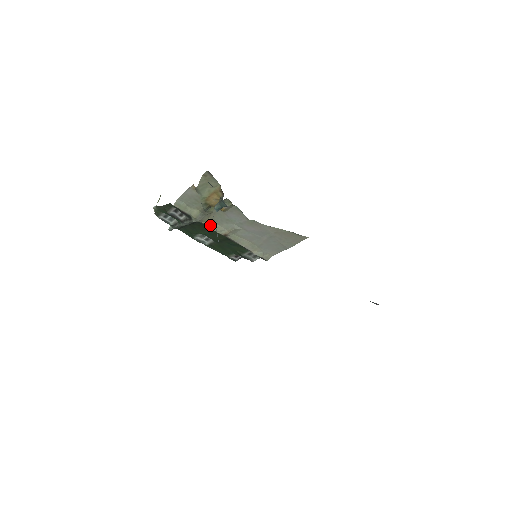
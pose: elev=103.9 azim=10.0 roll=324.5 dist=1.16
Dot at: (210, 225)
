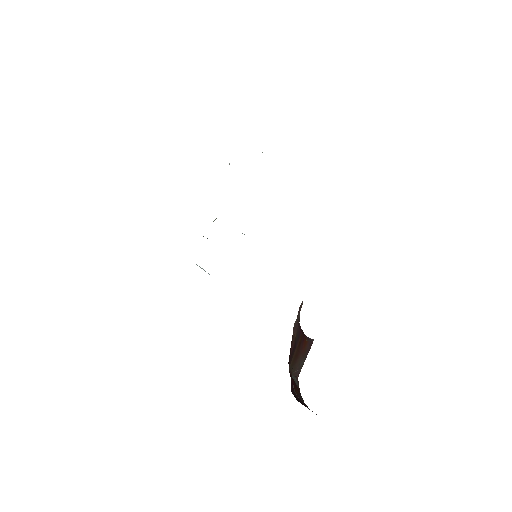
Dot at: occluded
